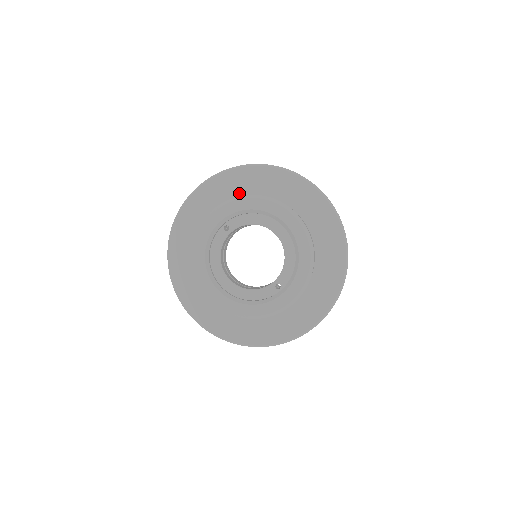
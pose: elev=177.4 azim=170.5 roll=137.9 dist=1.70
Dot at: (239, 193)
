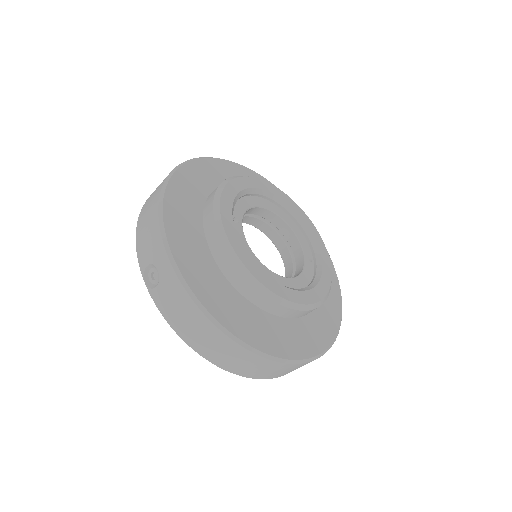
Dot at: (204, 190)
